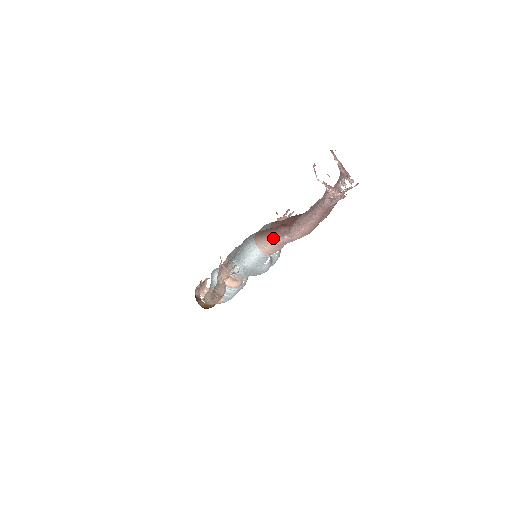
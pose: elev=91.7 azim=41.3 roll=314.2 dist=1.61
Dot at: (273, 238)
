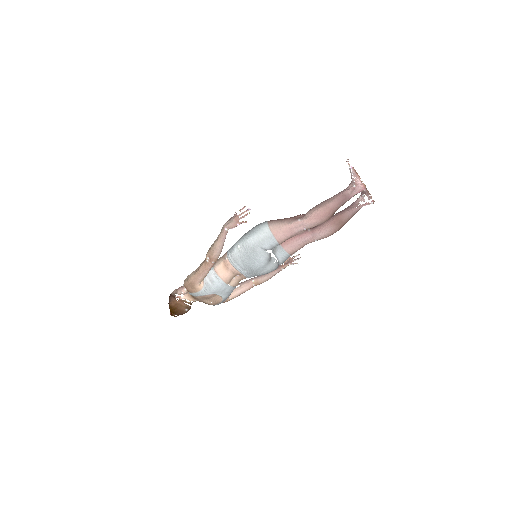
Dot at: (286, 221)
